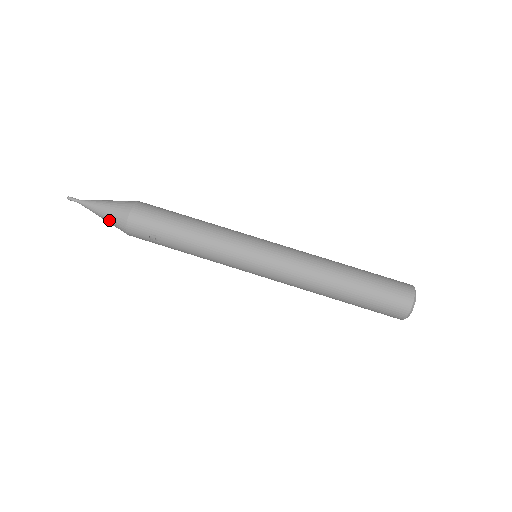
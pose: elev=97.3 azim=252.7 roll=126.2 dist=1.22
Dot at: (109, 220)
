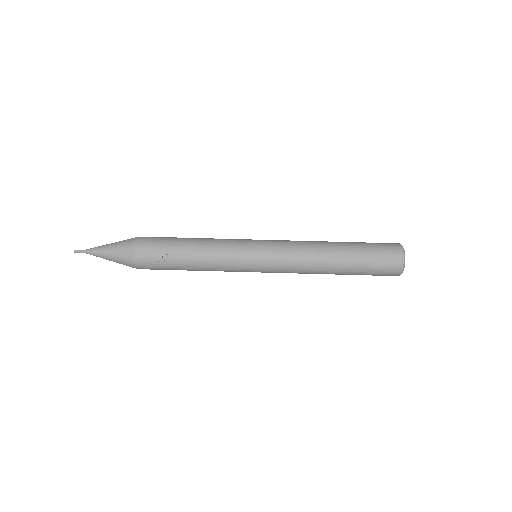
Dot at: (116, 255)
